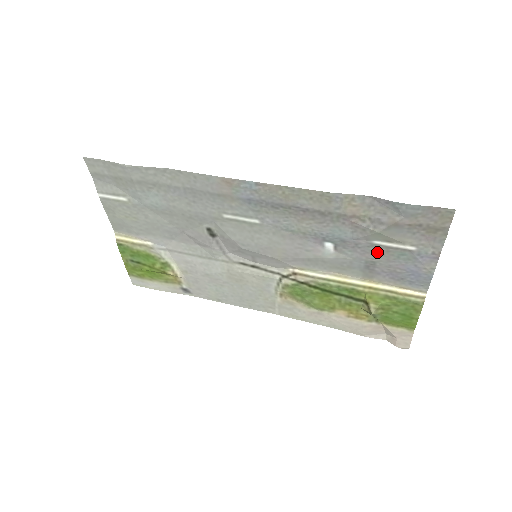
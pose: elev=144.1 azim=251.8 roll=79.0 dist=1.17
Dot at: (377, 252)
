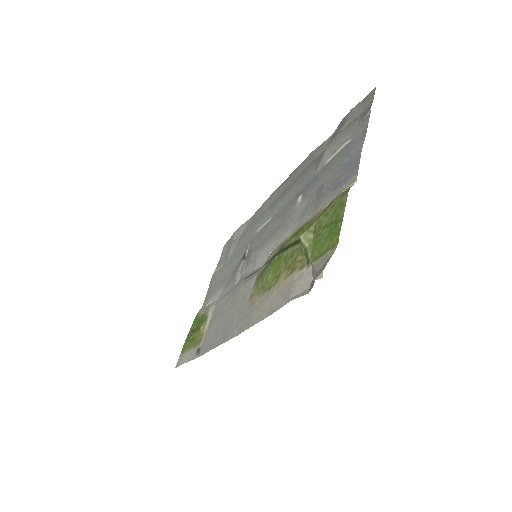
Dot at: (326, 171)
